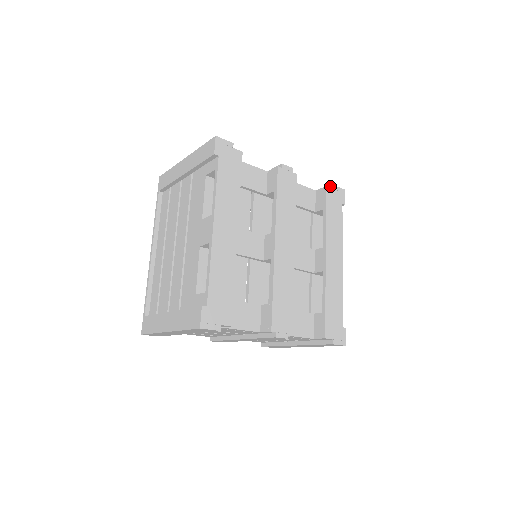
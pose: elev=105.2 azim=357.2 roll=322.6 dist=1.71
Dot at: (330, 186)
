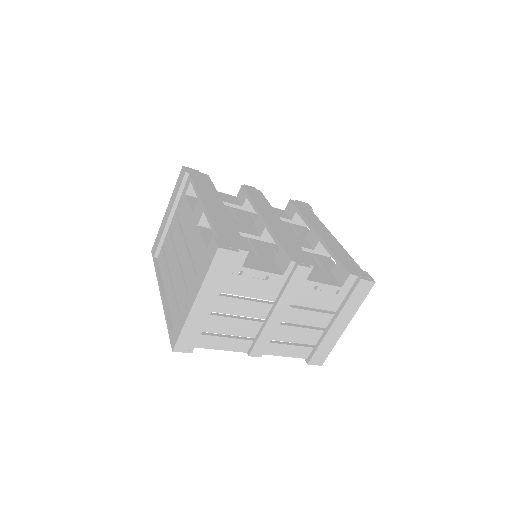
Dot at: occluded
